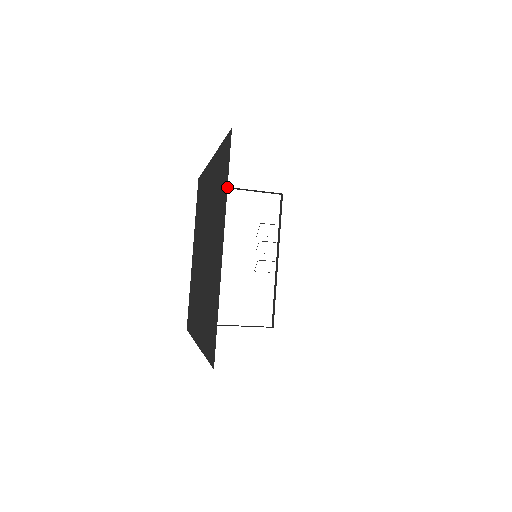
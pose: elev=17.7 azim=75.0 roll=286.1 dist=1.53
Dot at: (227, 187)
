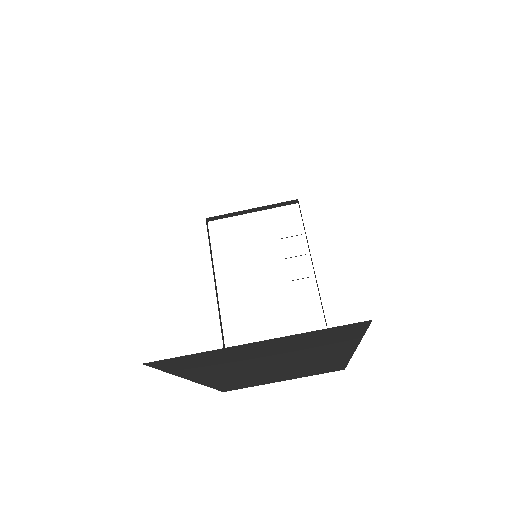
Dot at: occluded
